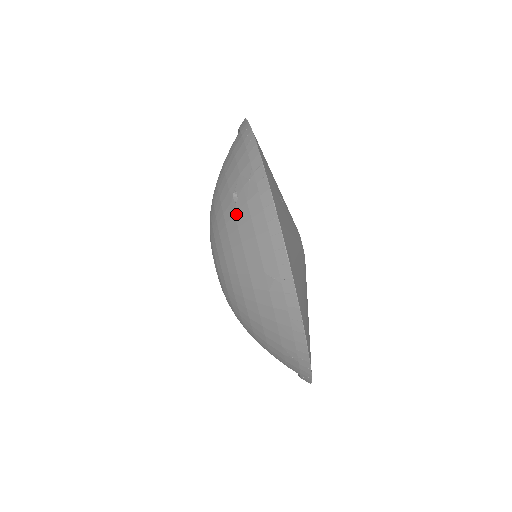
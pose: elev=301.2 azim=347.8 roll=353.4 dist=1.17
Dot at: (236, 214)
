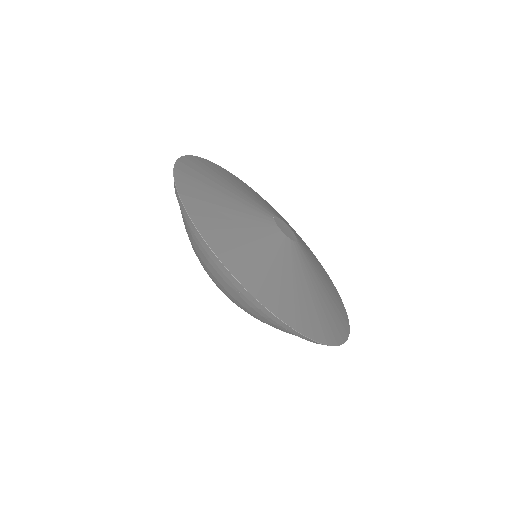
Dot at: occluded
